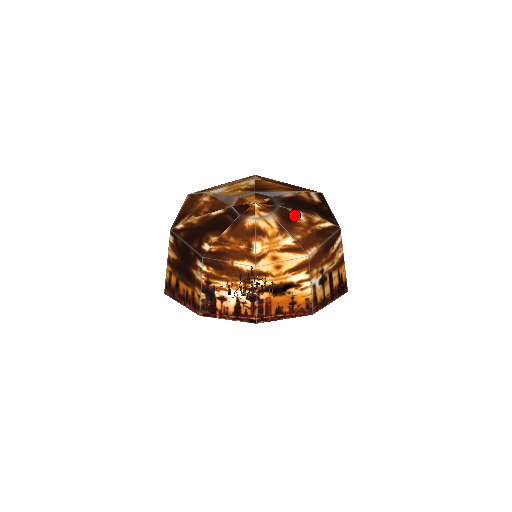
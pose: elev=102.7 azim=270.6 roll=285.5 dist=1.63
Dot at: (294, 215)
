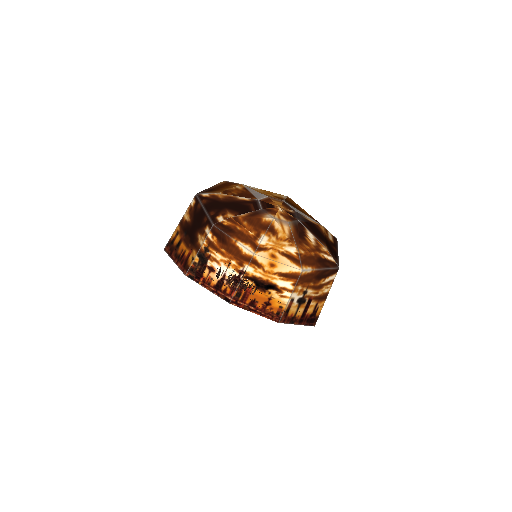
Dot at: (307, 234)
